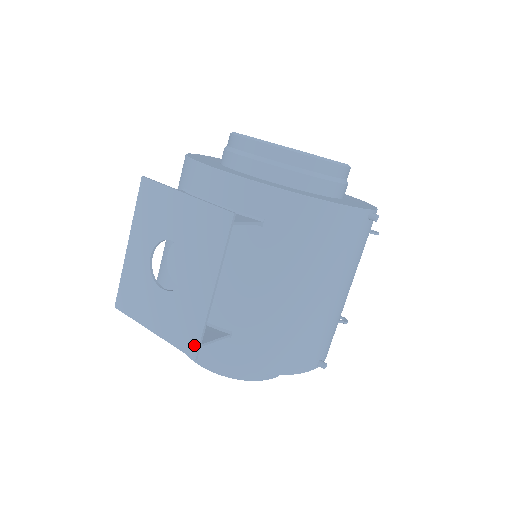
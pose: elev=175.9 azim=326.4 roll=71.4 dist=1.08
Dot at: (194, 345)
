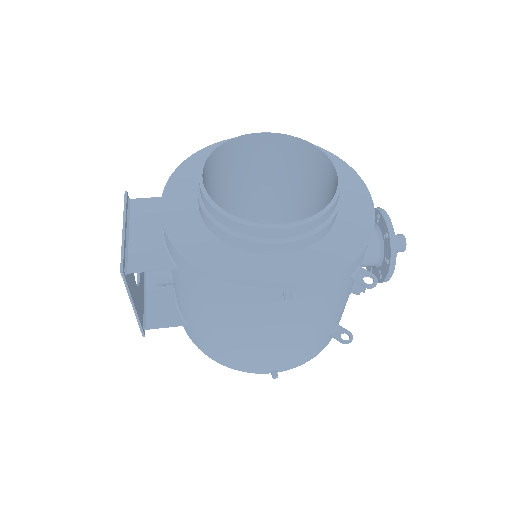
Dot at: (141, 328)
